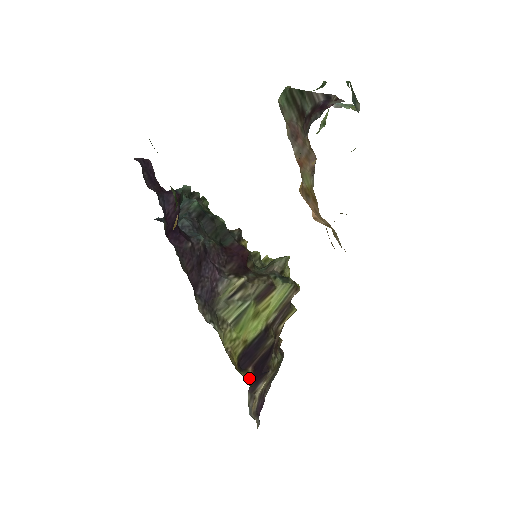
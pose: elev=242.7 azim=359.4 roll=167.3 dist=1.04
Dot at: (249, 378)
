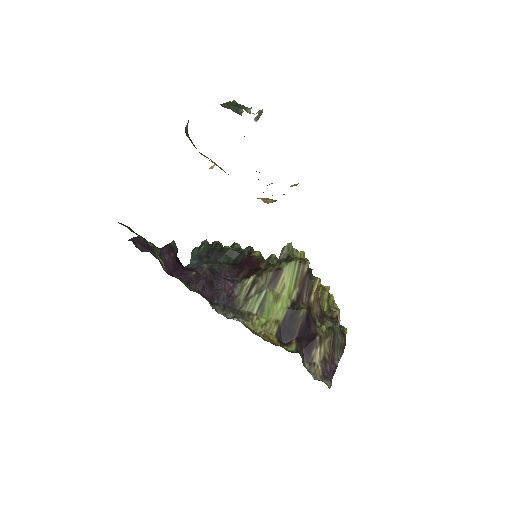
Dot at: (294, 348)
